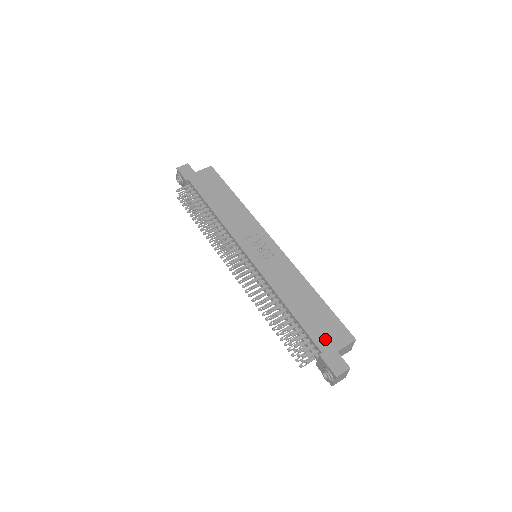
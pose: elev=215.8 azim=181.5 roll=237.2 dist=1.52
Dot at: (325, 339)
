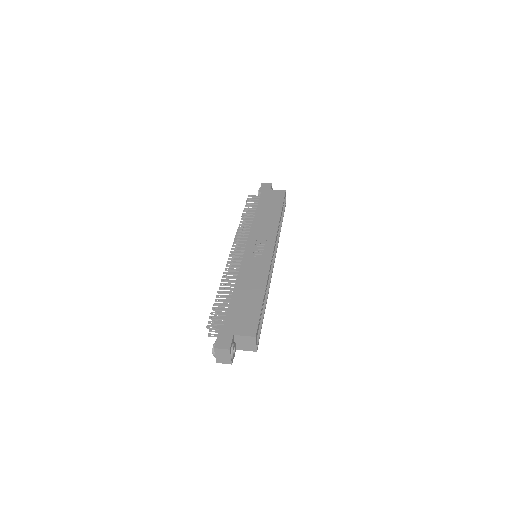
Dot at: (235, 322)
